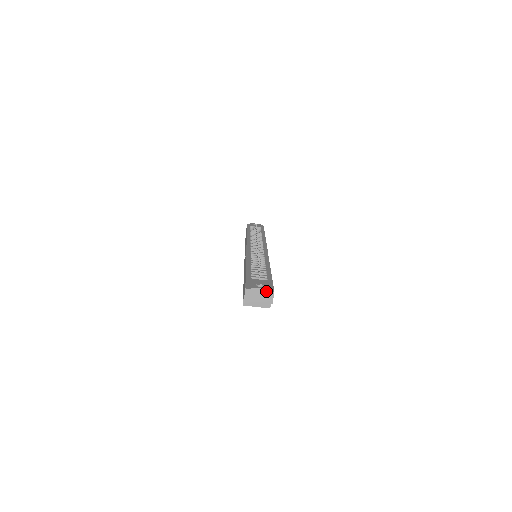
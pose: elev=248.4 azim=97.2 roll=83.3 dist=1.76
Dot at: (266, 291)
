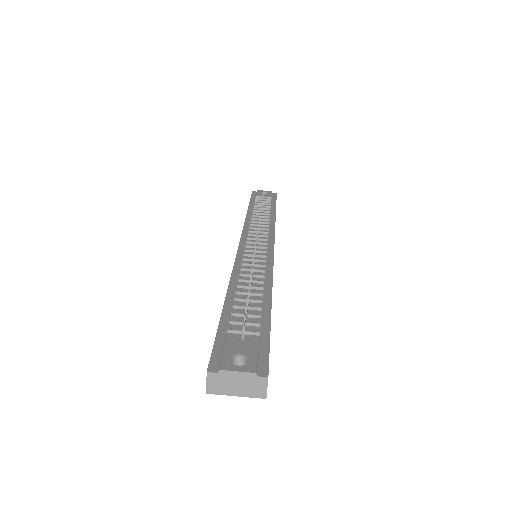
Dot at: (251, 376)
